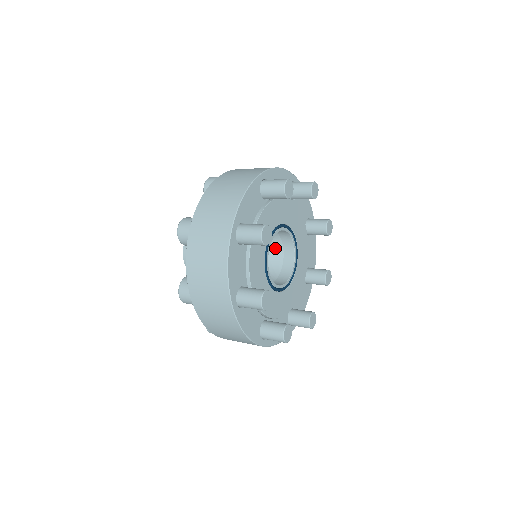
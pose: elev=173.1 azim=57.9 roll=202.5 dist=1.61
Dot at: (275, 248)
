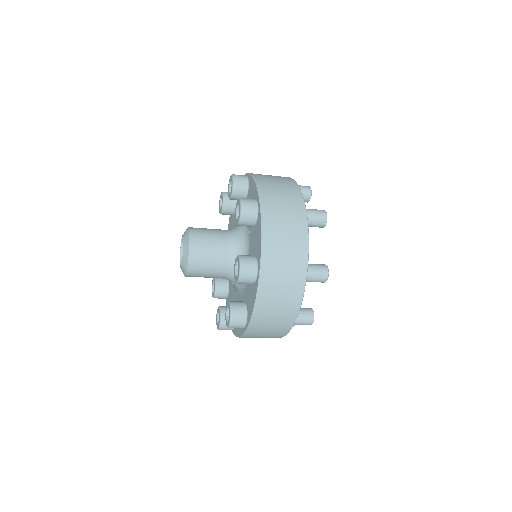
Dot at: occluded
